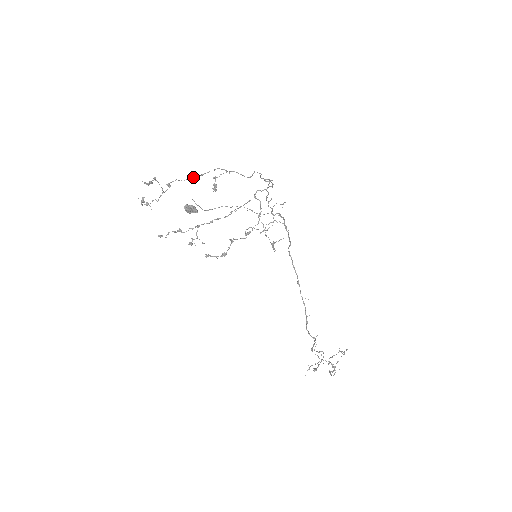
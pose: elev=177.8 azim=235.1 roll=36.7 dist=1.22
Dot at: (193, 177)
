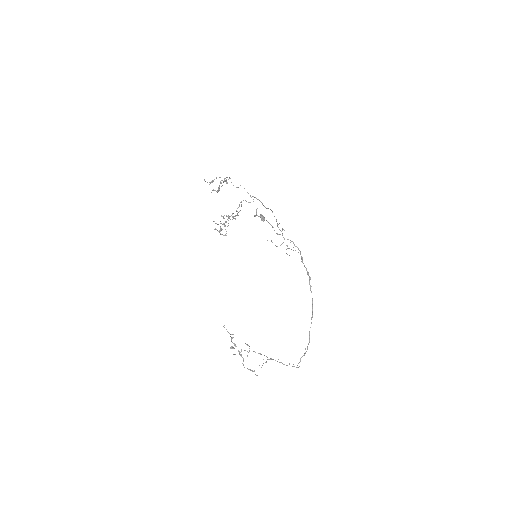
Dot at: (226, 180)
